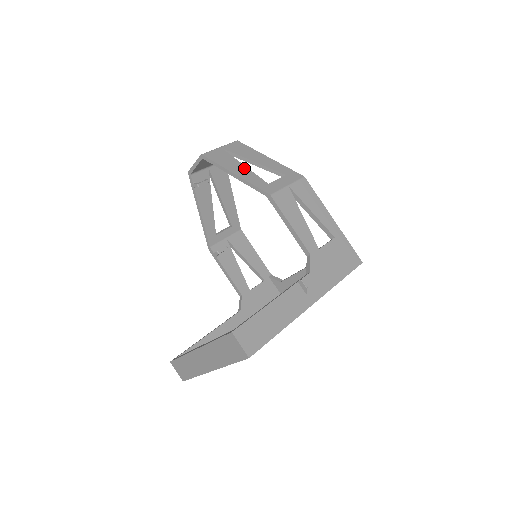
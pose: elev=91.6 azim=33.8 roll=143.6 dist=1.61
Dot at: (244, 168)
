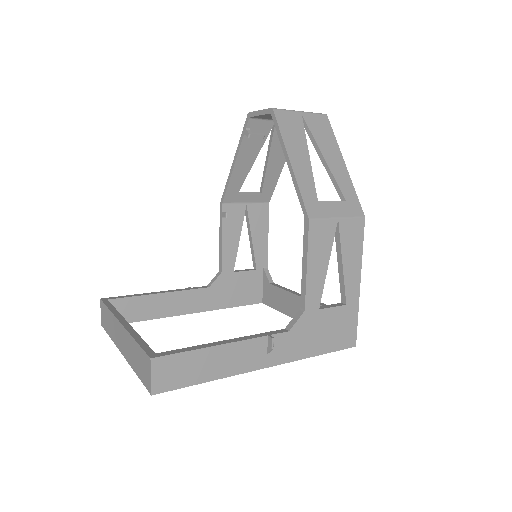
Dot at: (307, 160)
